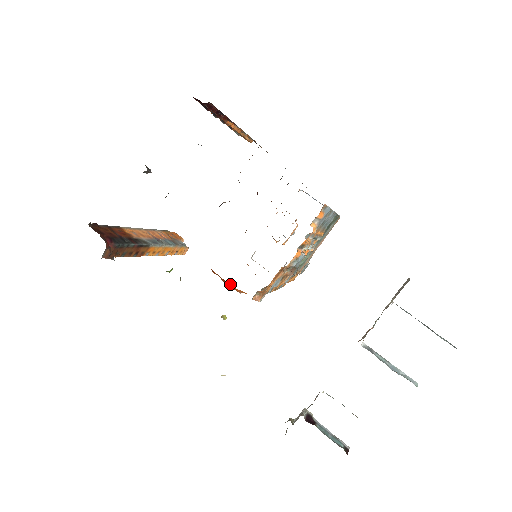
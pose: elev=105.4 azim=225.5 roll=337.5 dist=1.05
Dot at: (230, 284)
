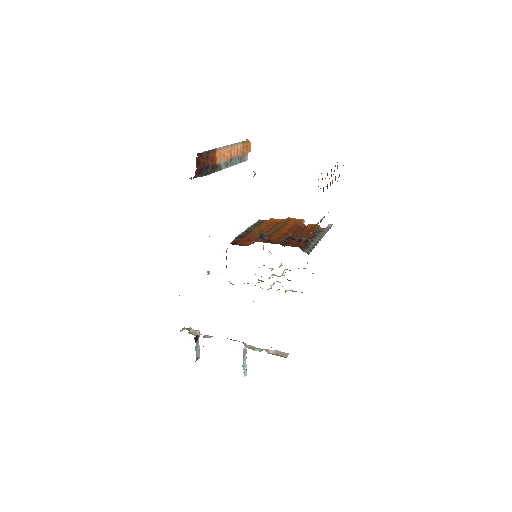
Dot at: occluded
